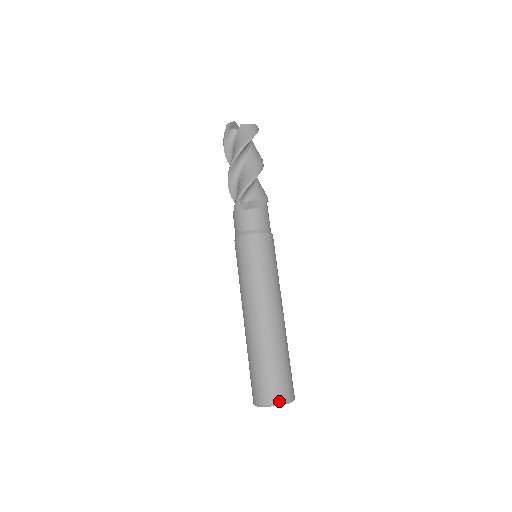
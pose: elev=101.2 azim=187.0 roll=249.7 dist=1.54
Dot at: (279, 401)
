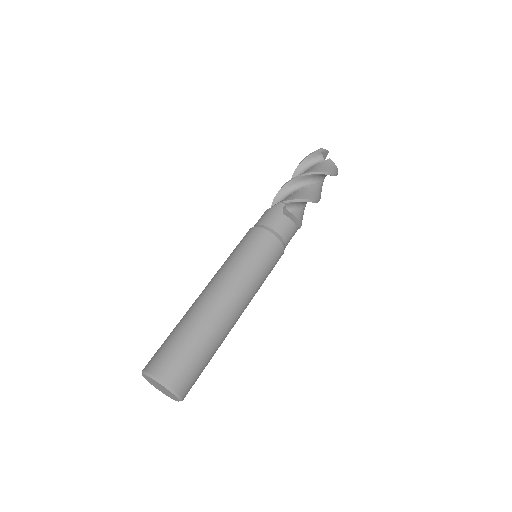
Dot at: (175, 387)
